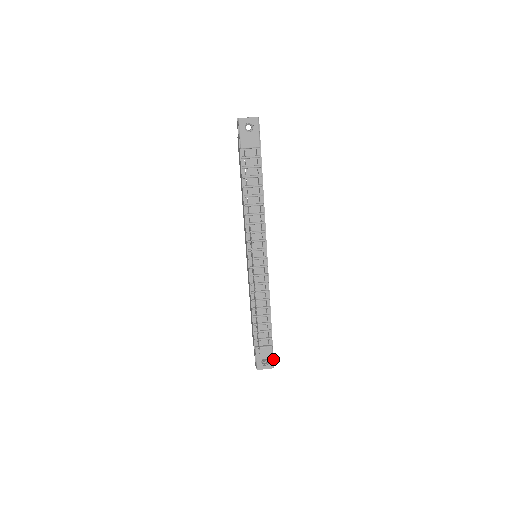
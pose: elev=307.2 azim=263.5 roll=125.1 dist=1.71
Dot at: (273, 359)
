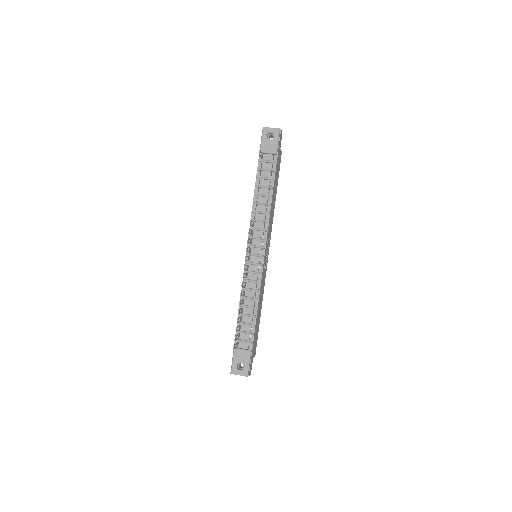
Dot at: (249, 367)
